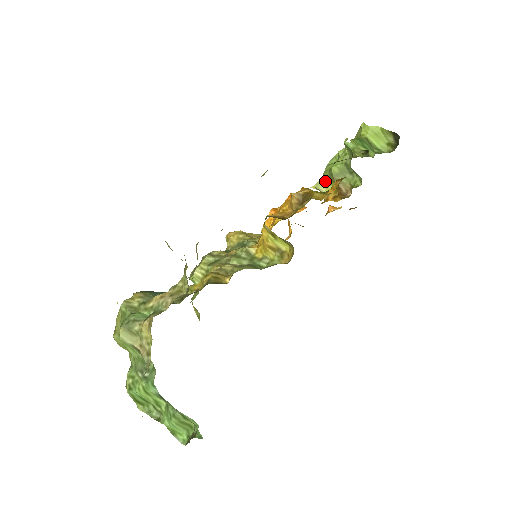
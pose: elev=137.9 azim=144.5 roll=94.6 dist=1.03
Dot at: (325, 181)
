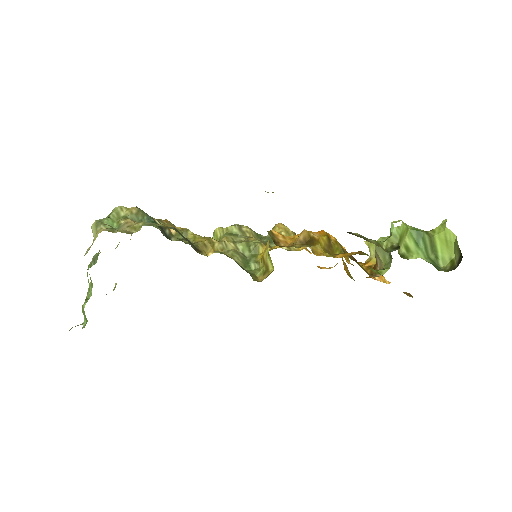
Dot at: occluded
